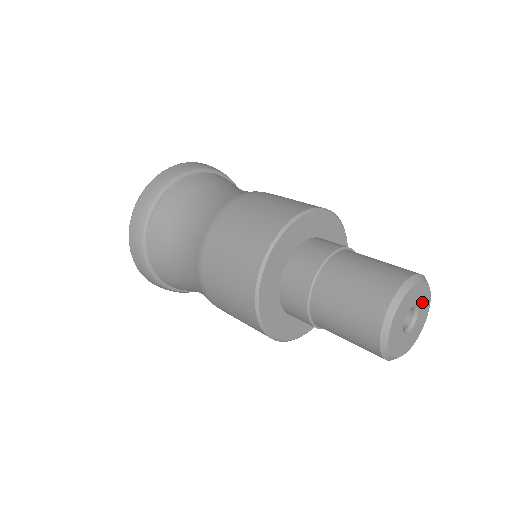
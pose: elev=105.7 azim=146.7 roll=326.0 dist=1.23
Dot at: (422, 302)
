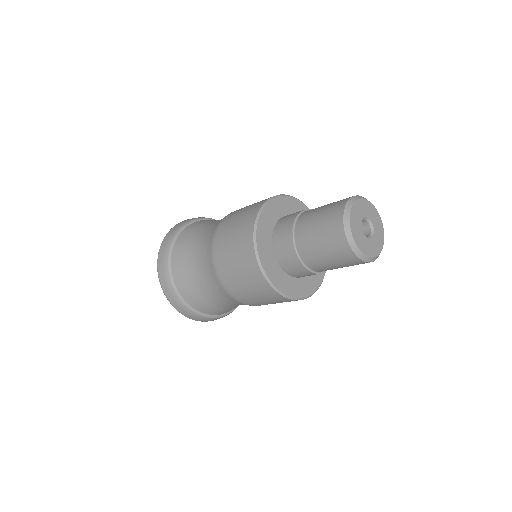
Dot at: (366, 211)
